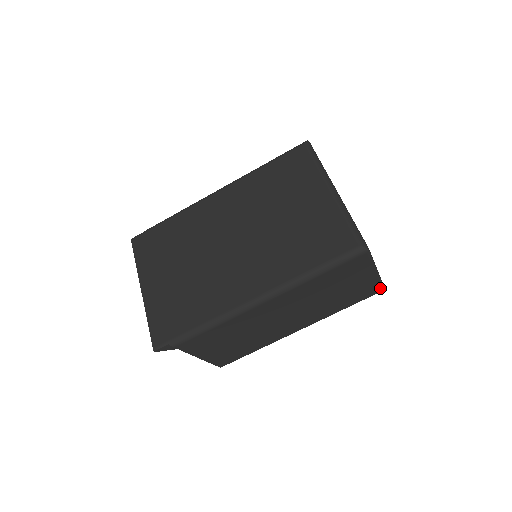
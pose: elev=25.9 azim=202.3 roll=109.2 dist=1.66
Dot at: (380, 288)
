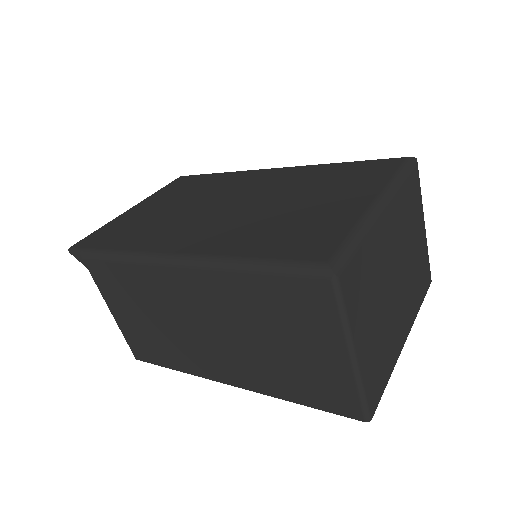
Dot at: (360, 410)
